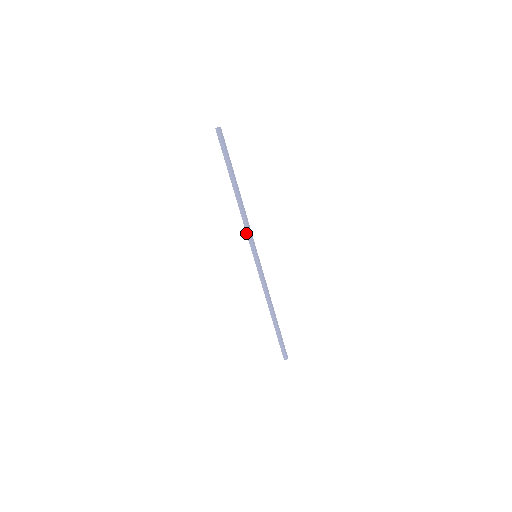
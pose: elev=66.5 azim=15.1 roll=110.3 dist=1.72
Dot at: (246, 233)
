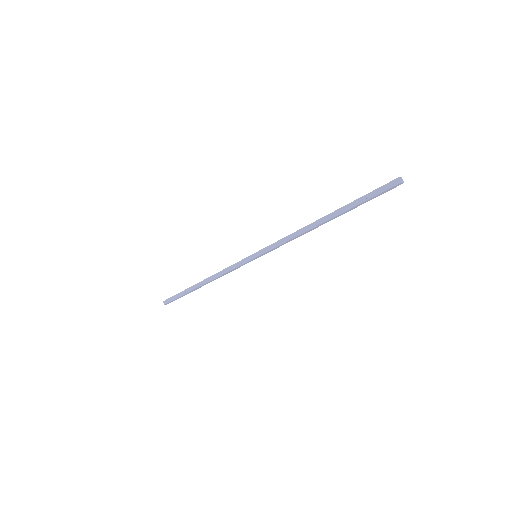
Dot at: (278, 241)
